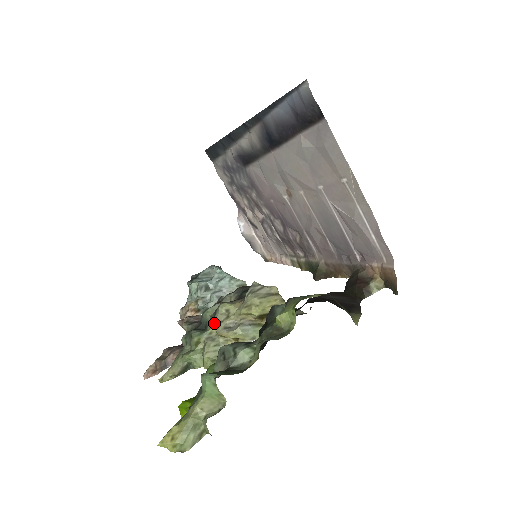
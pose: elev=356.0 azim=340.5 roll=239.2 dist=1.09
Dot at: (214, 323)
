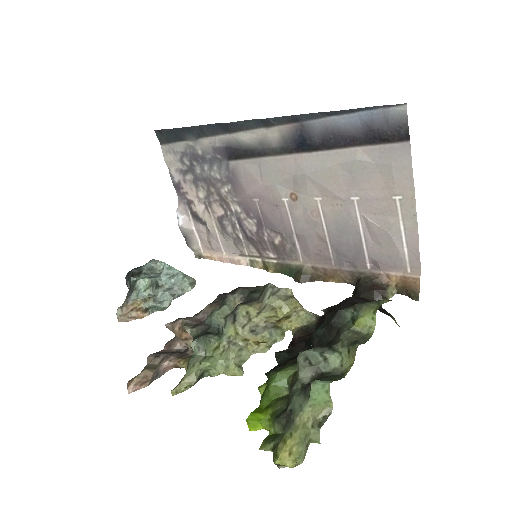
Dot at: (237, 326)
